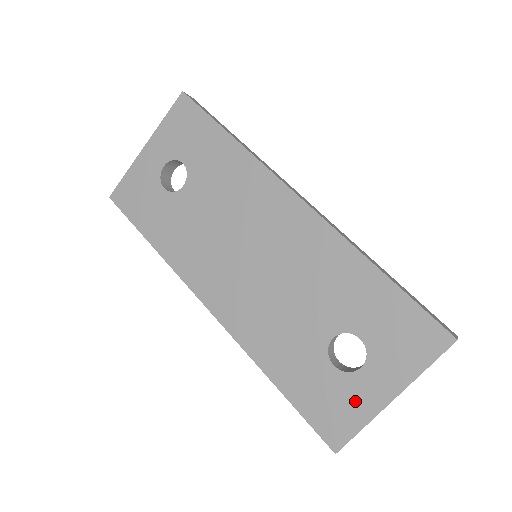
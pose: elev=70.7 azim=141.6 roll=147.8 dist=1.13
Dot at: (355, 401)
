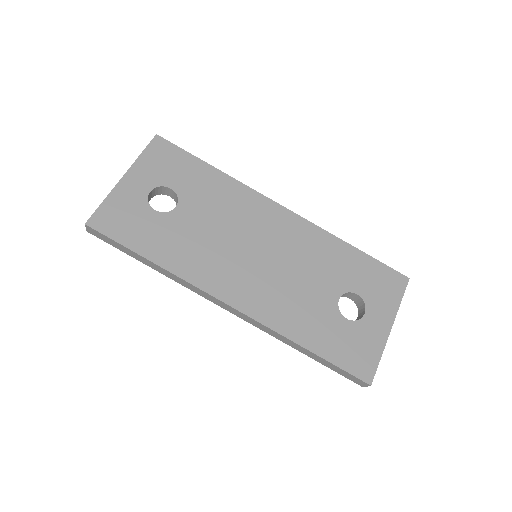
Dot at: (369, 339)
